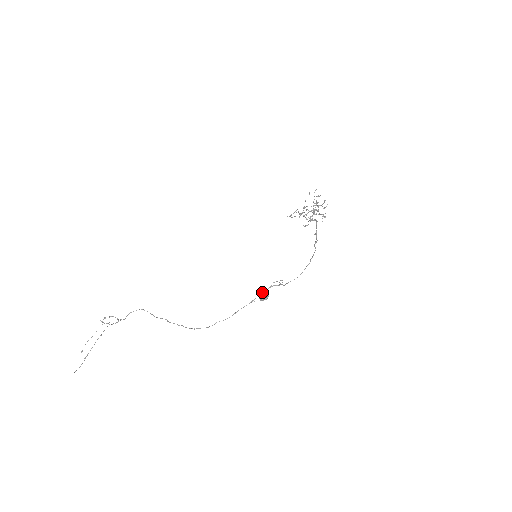
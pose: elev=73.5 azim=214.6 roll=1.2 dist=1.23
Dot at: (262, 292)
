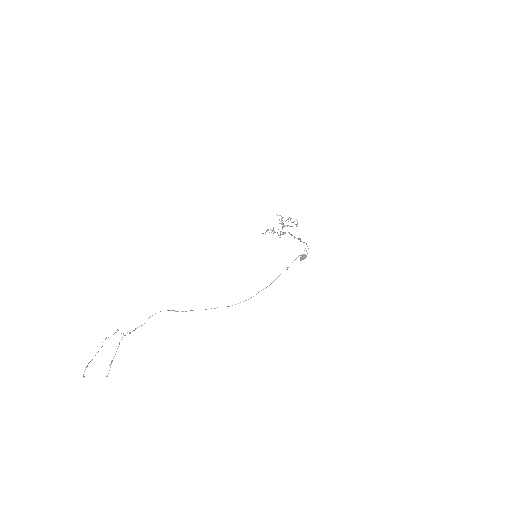
Dot at: occluded
